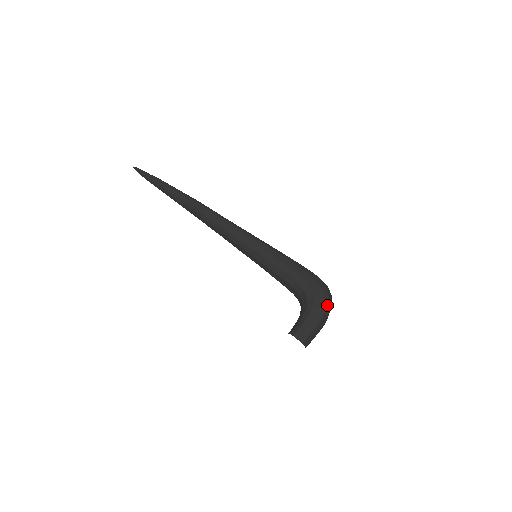
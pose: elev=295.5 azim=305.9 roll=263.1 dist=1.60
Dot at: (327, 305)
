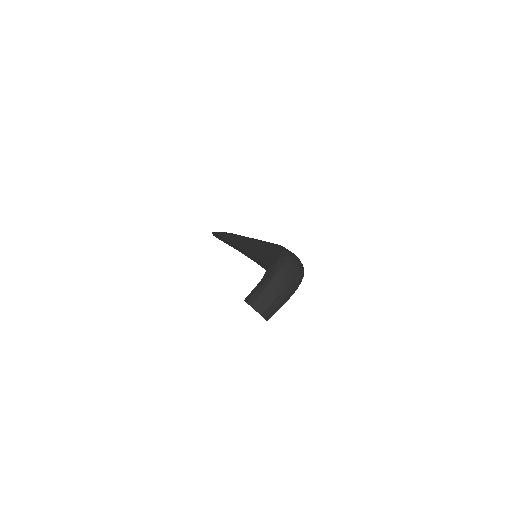
Dot at: (281, 266)
